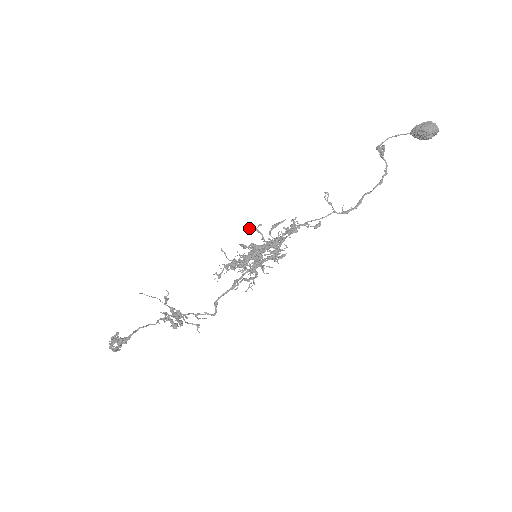
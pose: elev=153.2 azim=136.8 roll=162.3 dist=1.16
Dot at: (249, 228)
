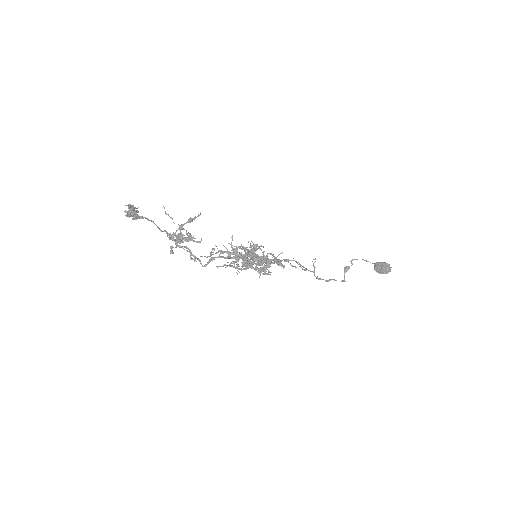
Dot at: (253, 243)
